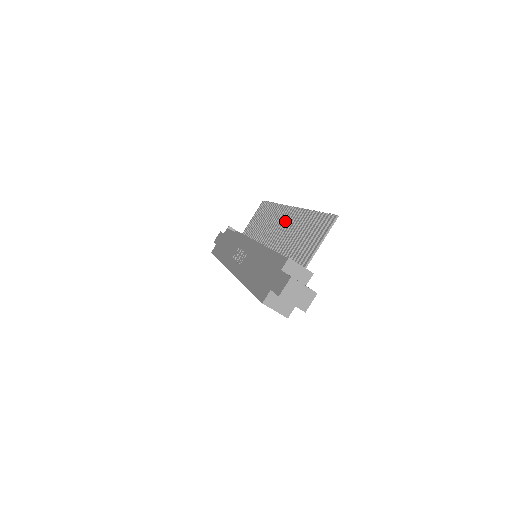
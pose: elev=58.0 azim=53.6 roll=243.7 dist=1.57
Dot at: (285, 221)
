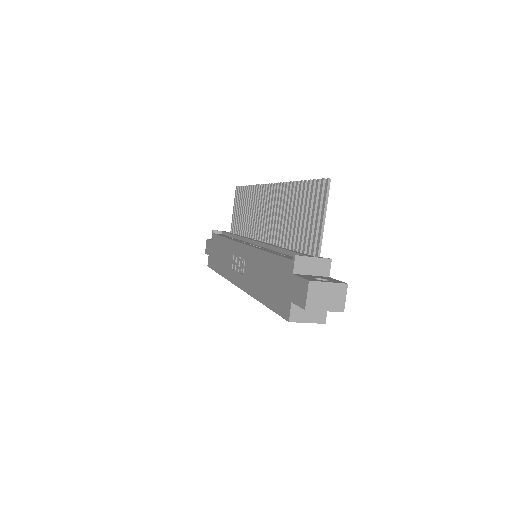
Dot at: (270, 204)
